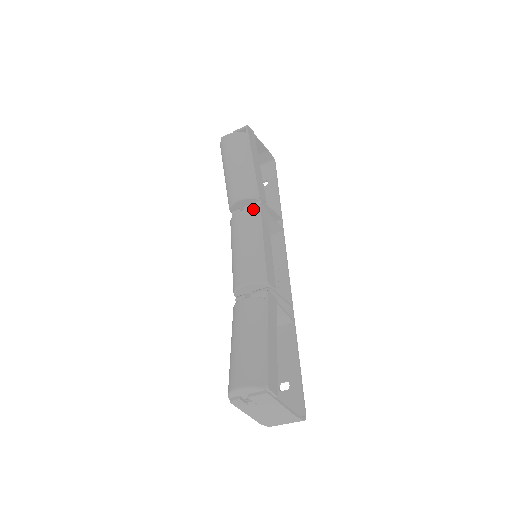
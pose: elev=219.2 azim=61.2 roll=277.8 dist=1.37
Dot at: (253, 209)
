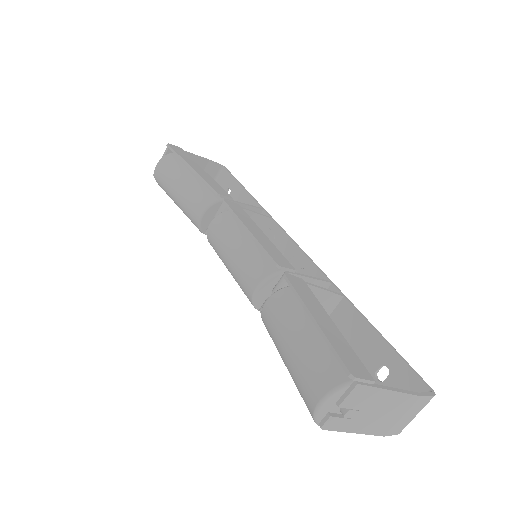
Dot at: occluded
